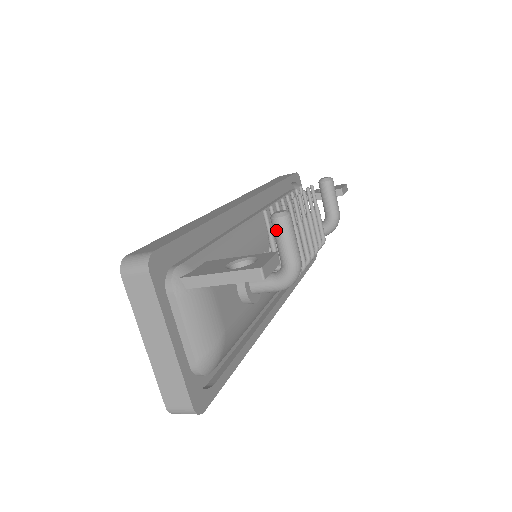
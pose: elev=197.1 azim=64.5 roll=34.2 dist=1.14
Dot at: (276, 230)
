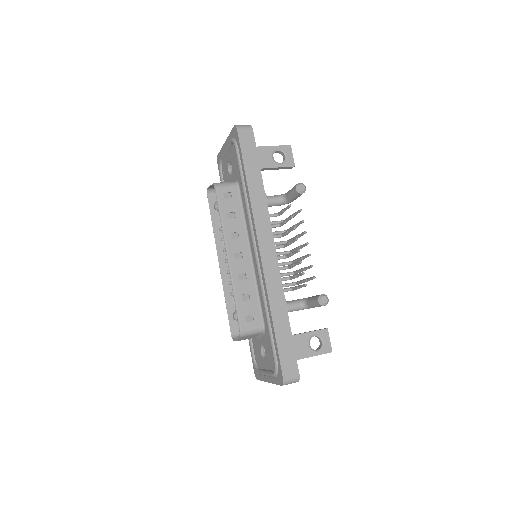
Dot at: (319, 306)
